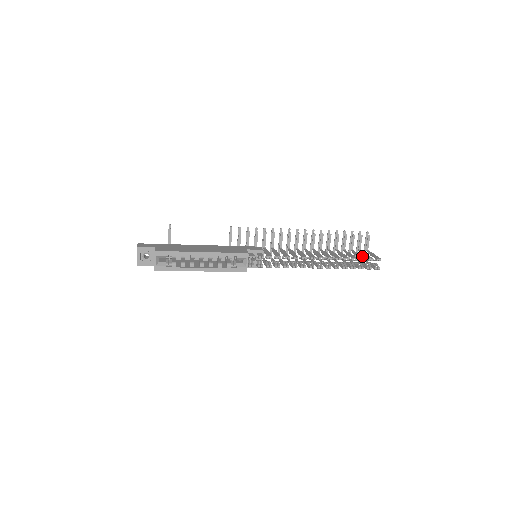
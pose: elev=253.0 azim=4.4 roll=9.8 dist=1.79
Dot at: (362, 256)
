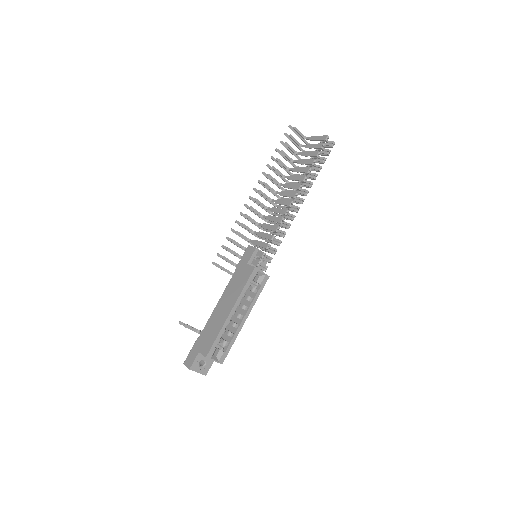
Dot at: (313, 152)
